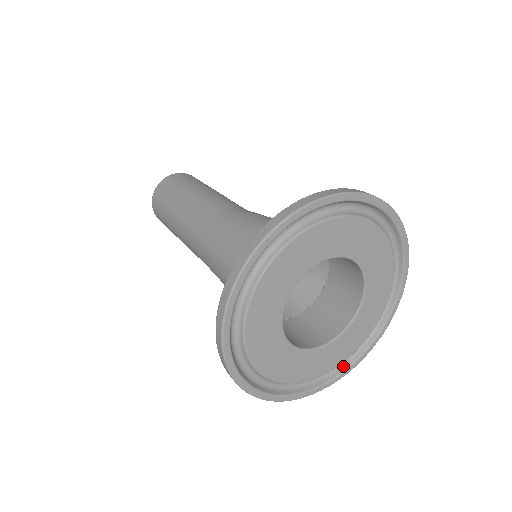
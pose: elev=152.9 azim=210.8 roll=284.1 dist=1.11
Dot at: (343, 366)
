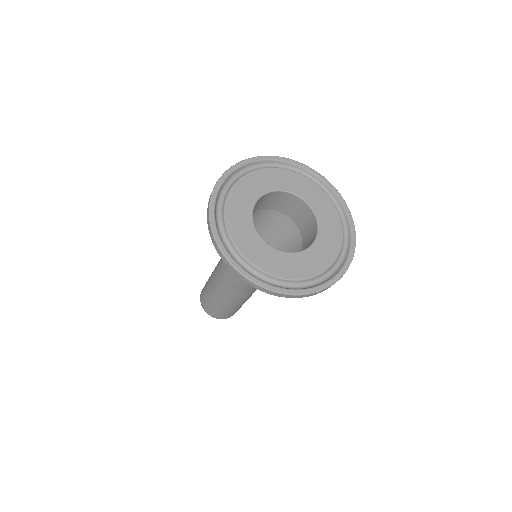
Dot at: (341, 266)
